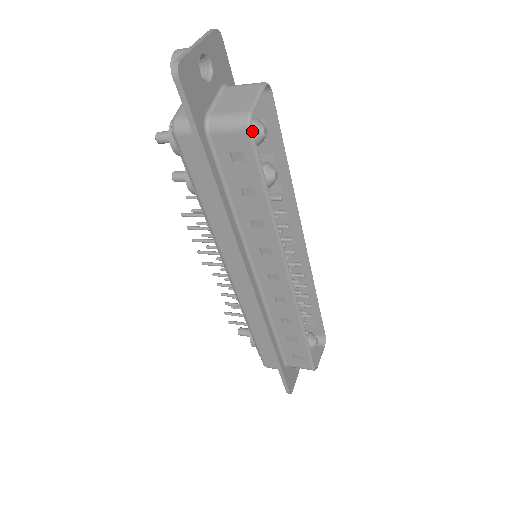
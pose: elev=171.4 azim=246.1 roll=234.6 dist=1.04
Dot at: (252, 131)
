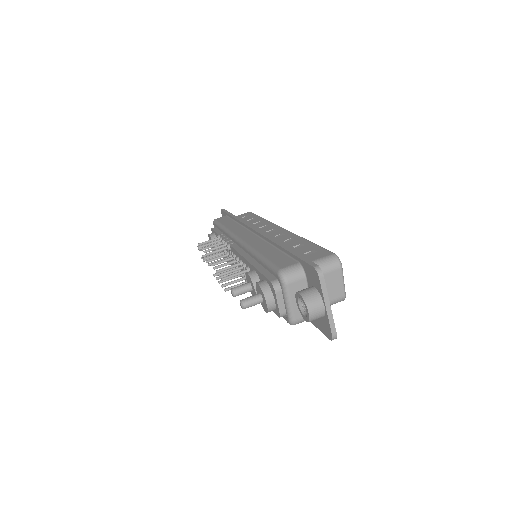
Dot at: occluded
